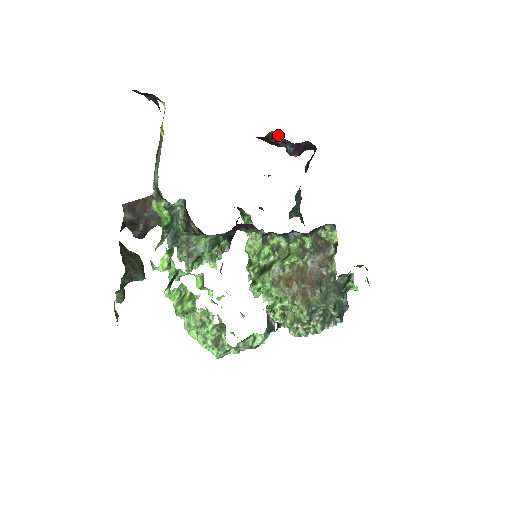
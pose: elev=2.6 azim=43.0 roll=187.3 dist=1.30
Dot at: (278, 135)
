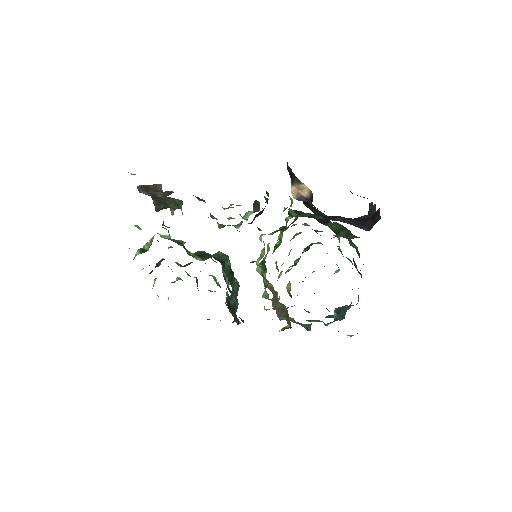
Dot at: occluded
